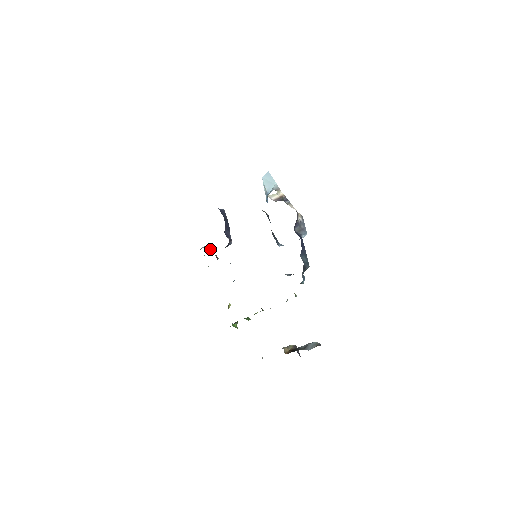
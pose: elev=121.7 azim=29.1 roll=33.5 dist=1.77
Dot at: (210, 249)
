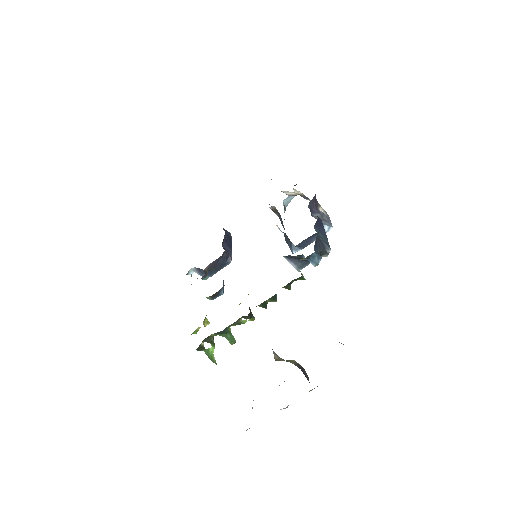
Dot at: (201, 270)
